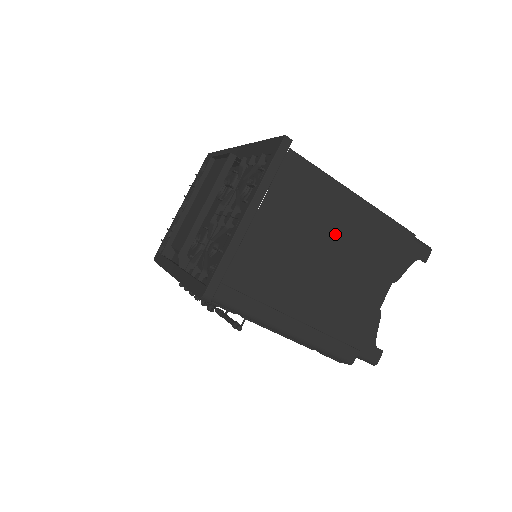
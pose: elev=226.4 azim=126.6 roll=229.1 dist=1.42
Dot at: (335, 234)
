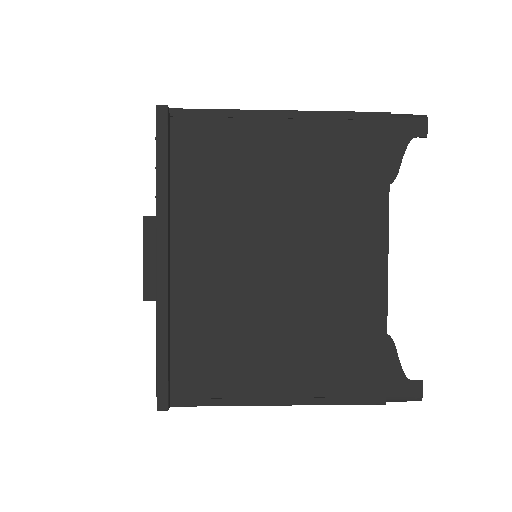
Dot at: occluded
